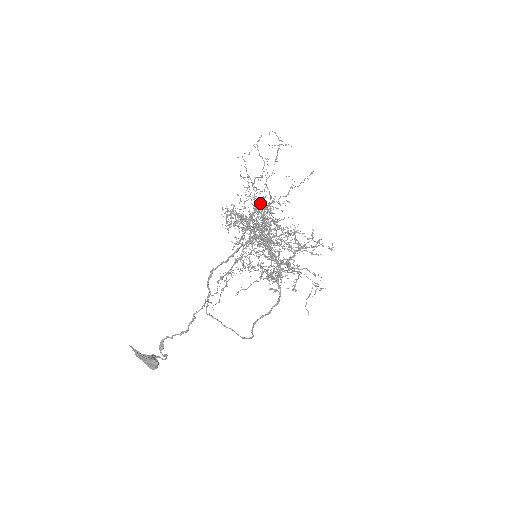
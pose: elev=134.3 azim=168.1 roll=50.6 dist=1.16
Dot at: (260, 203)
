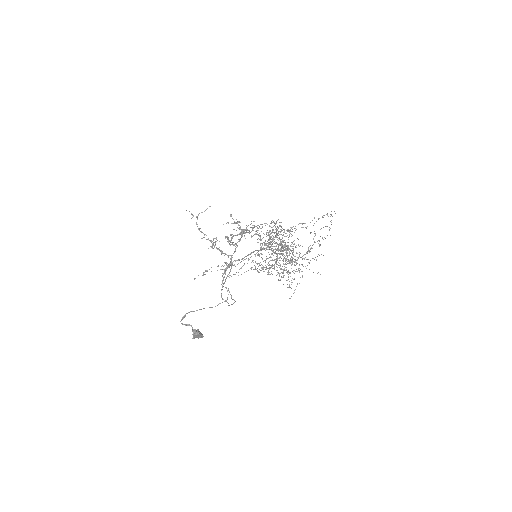
Dot at: (280, 229)
